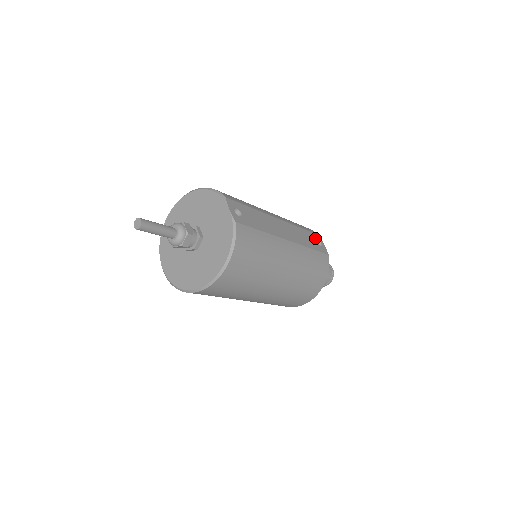
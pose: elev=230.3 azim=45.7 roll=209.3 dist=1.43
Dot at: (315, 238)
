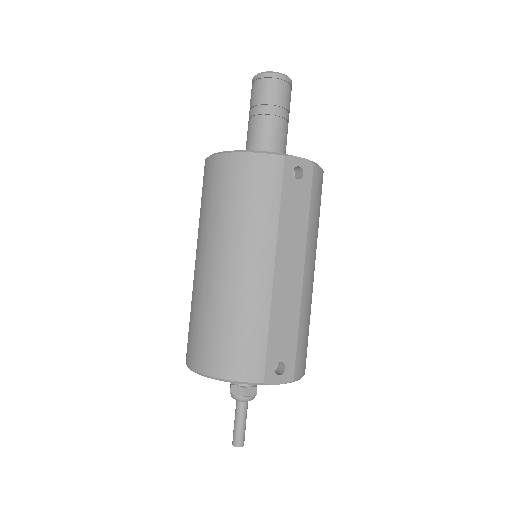
Dot at: (291, 178)
